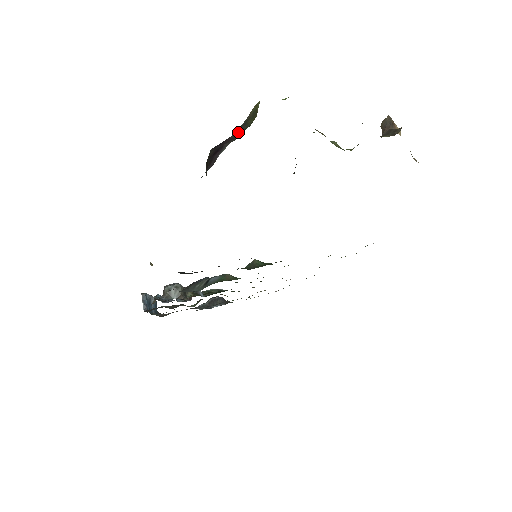
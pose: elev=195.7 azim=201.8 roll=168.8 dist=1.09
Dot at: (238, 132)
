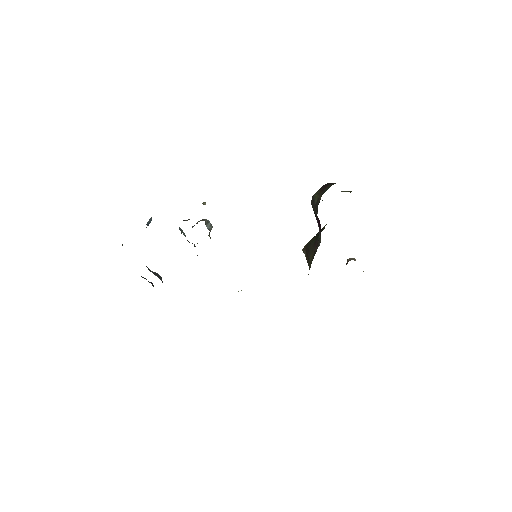
Dot at: occluded
